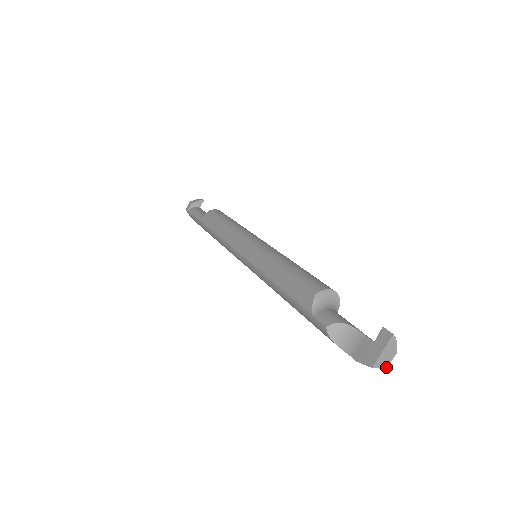
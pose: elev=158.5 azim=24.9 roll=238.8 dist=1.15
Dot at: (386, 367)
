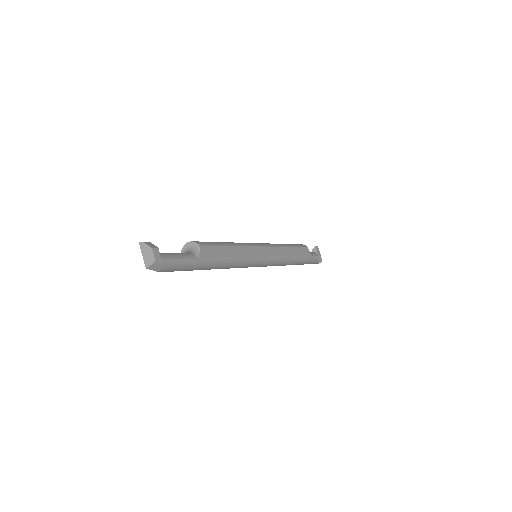
Dot at: (154, 261)
